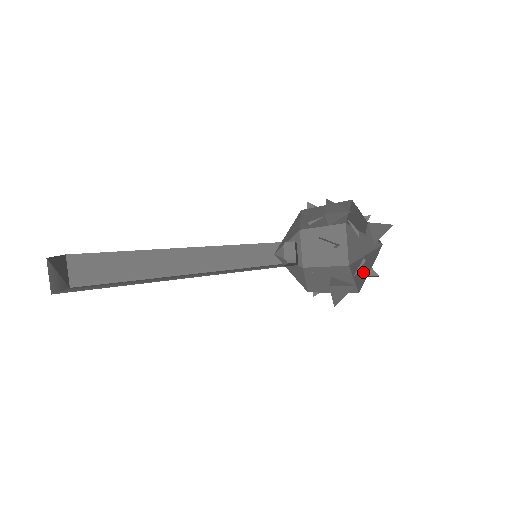
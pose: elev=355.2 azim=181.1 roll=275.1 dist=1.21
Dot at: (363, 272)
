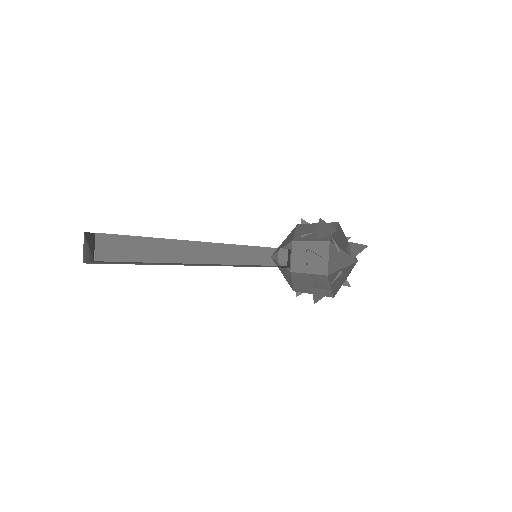
Dot at: (339, 281)
